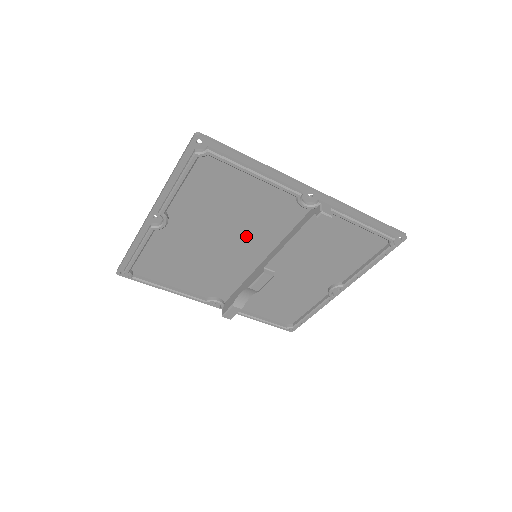
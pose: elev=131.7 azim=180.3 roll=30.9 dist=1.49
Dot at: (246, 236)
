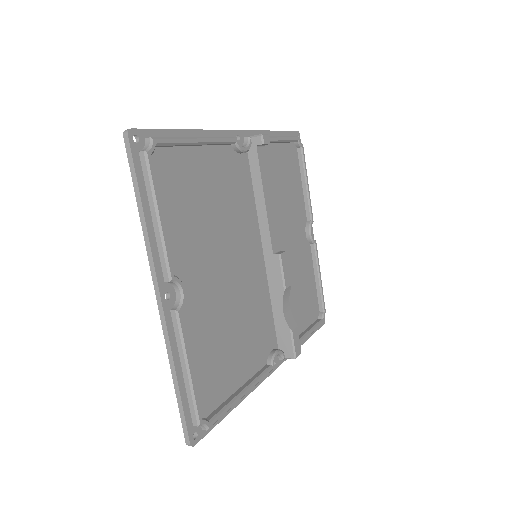
Dot at: (237, 236)
